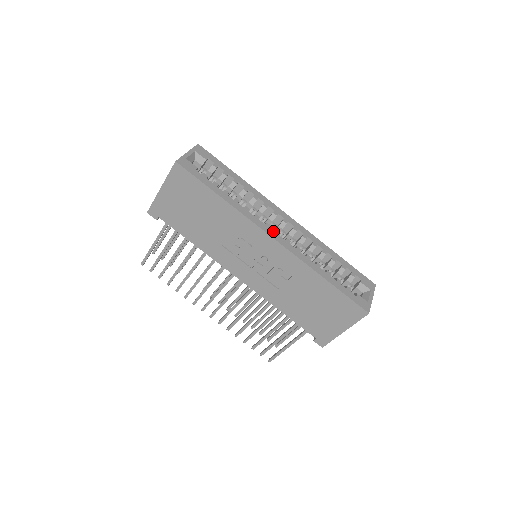
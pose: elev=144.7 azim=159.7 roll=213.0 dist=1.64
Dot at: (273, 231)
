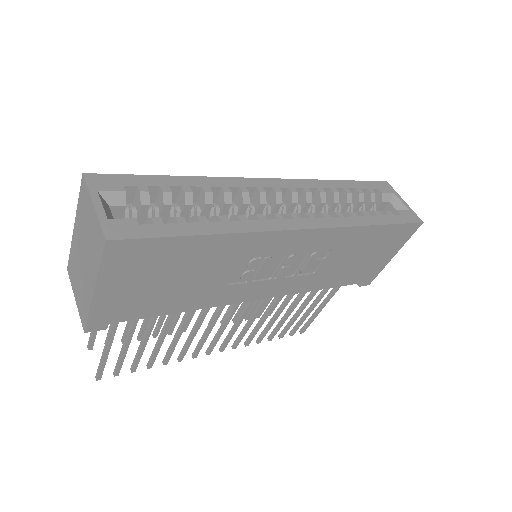
Dot at: (291, 219)
